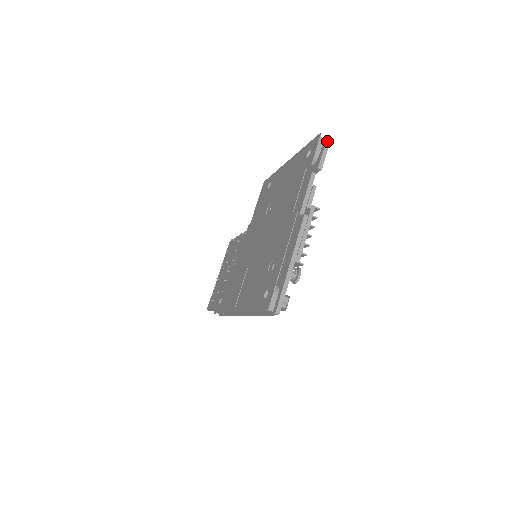
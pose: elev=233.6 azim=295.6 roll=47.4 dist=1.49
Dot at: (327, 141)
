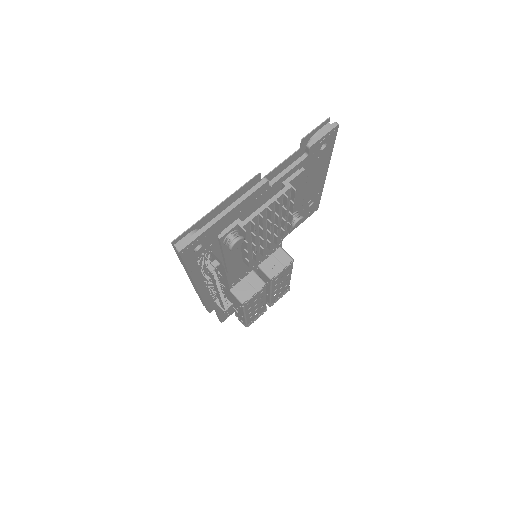
Dot at: (331, 126)
